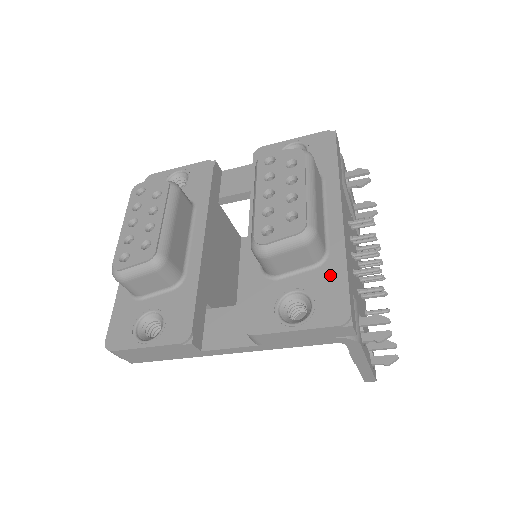
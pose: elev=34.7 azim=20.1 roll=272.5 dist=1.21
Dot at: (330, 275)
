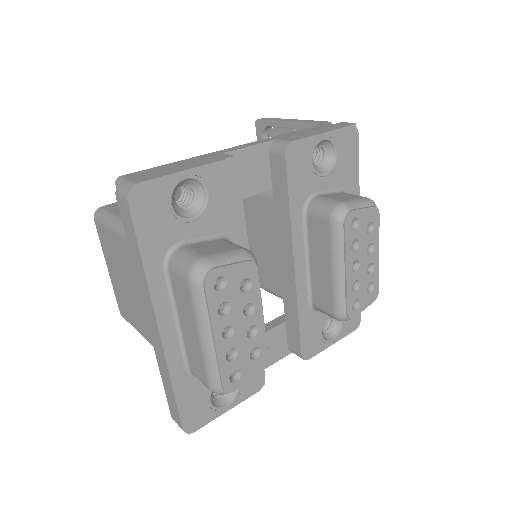
Dot at: occluded
